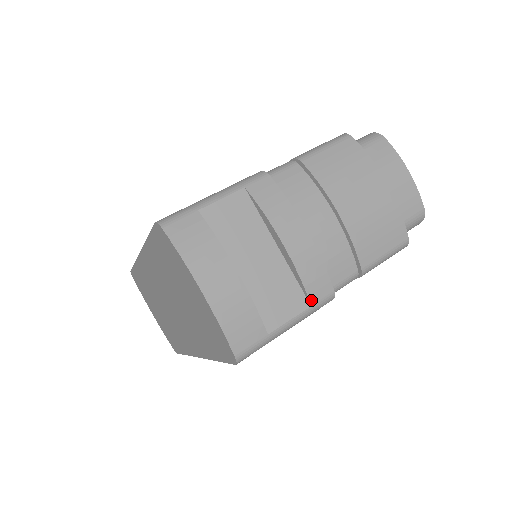
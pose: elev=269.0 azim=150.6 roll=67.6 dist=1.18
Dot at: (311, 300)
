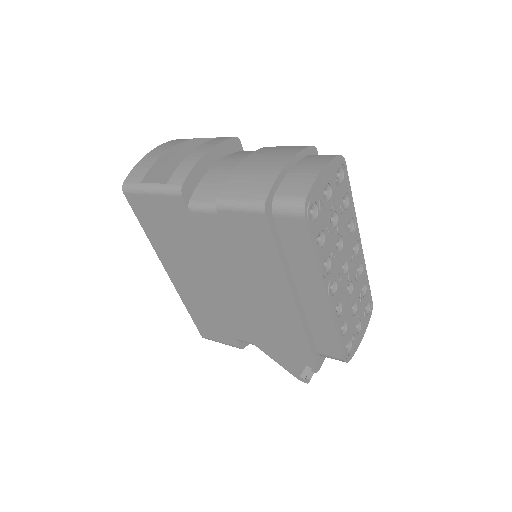
Dot at: (170, 181)
